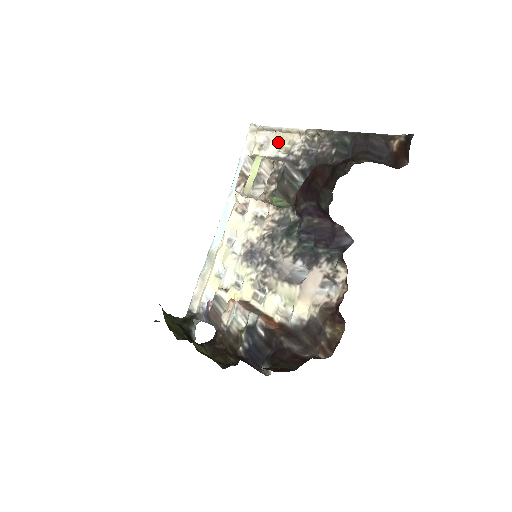
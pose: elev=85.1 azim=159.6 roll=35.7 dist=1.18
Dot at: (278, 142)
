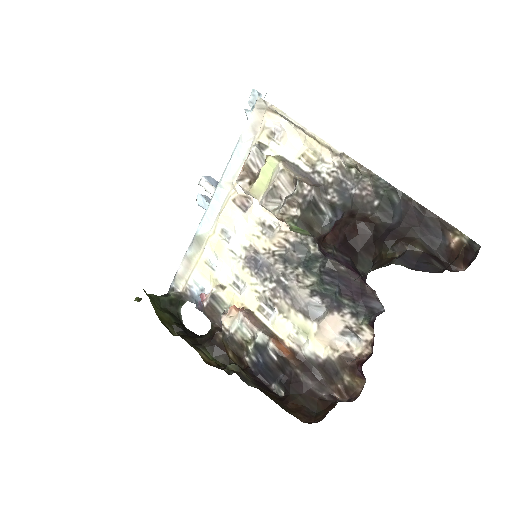
Dot at: (298, 143)
